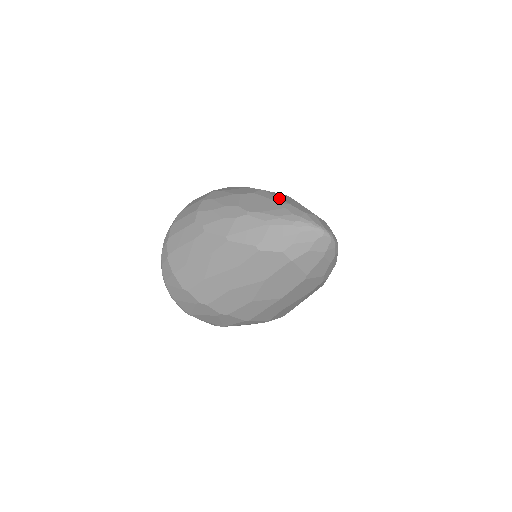
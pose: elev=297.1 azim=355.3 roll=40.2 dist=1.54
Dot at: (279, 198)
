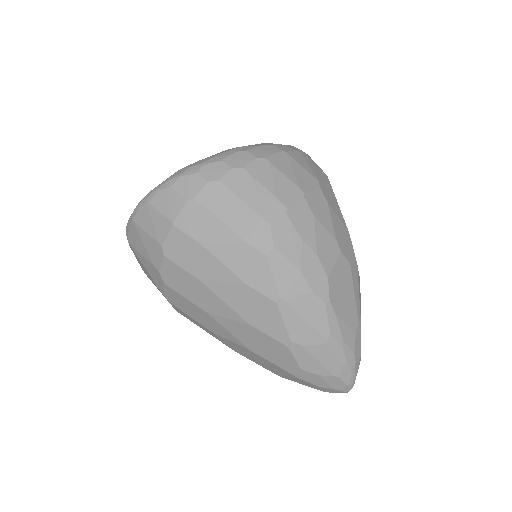
Dot at: occluded
